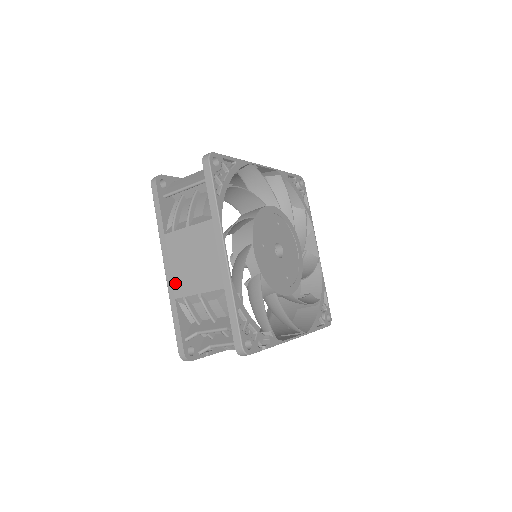
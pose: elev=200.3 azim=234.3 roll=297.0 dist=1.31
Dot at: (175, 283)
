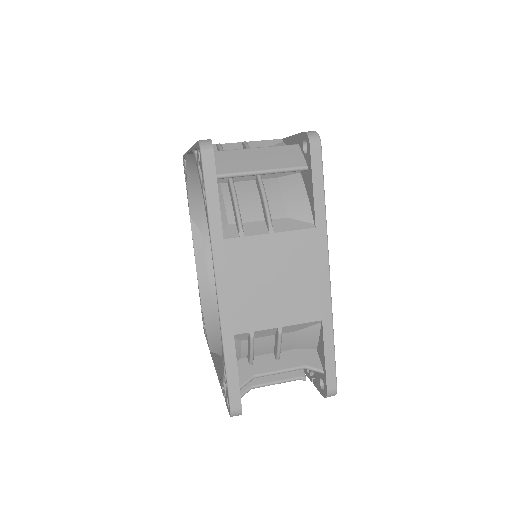
Dot at: (237, 312)
